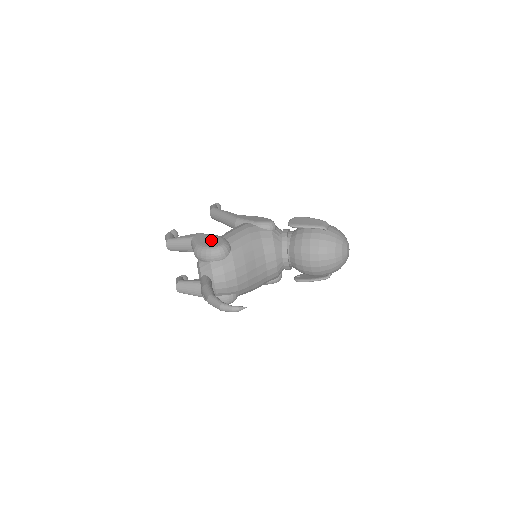
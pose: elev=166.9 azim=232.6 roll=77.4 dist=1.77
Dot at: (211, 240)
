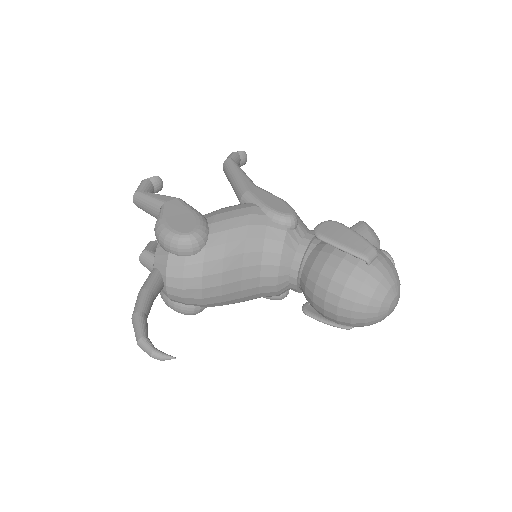
Dot at: (183, 219)
